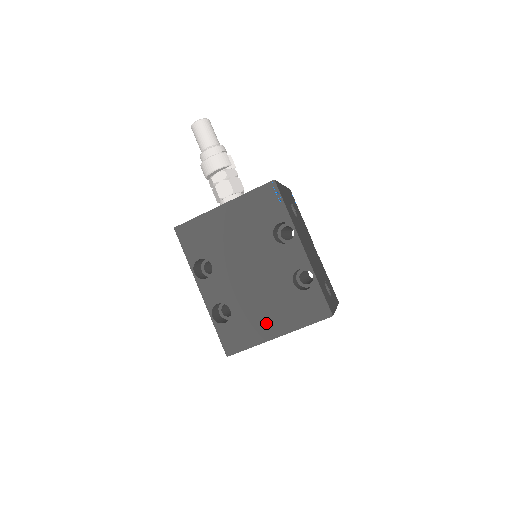
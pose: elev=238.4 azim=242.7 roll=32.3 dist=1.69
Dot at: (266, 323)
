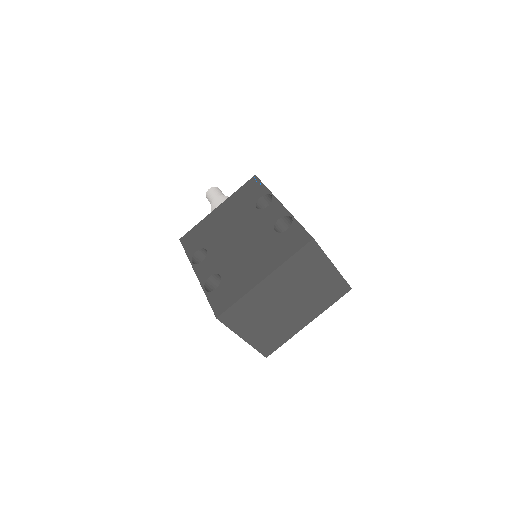
Dot at: (252, 272)
